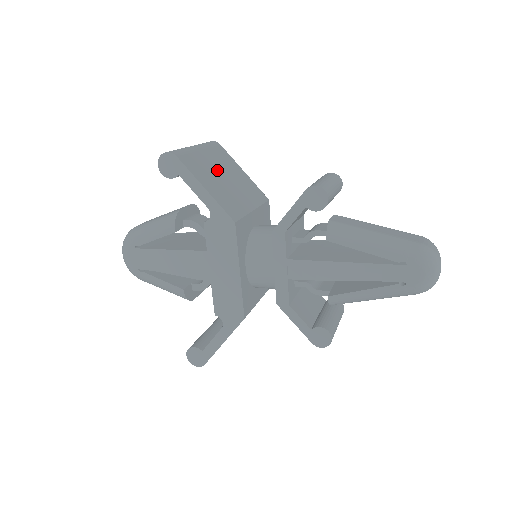
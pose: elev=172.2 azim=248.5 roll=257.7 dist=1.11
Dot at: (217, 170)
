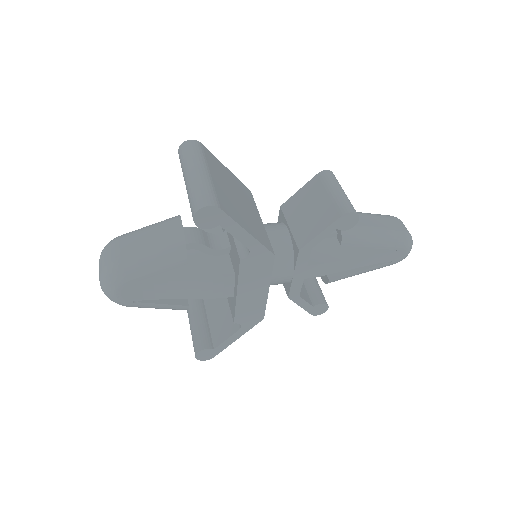
Dot at: (229, 192)
